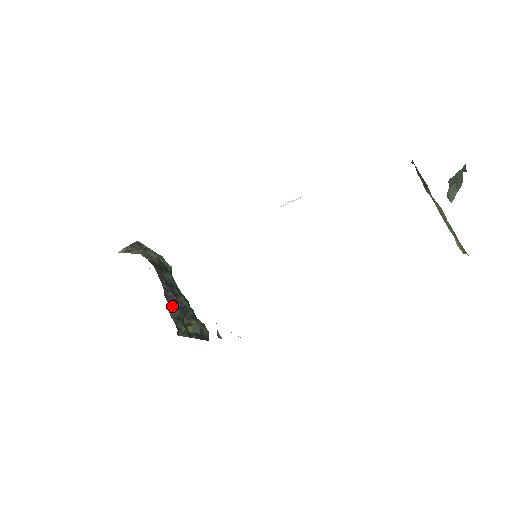
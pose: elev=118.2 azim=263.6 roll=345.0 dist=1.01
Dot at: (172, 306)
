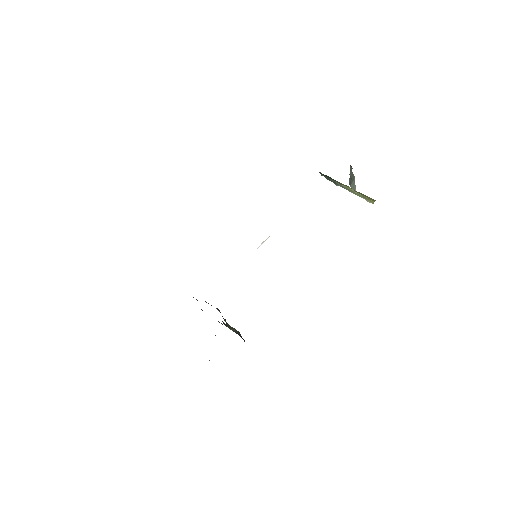
Dot at: occluded
